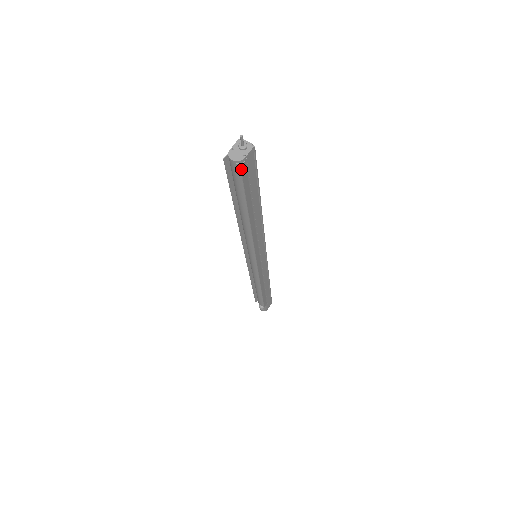
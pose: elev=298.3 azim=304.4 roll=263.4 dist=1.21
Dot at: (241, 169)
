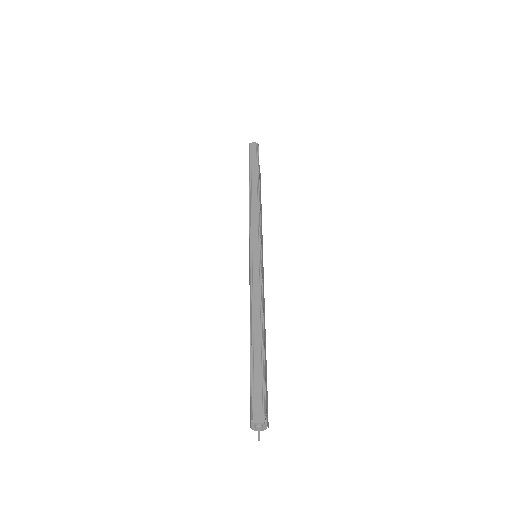
Dot at: (268, 426)
